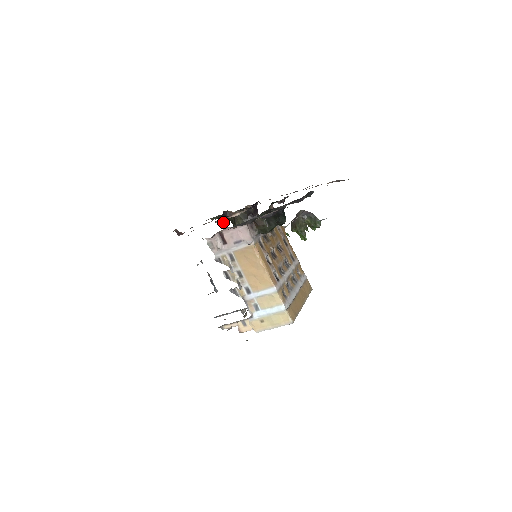
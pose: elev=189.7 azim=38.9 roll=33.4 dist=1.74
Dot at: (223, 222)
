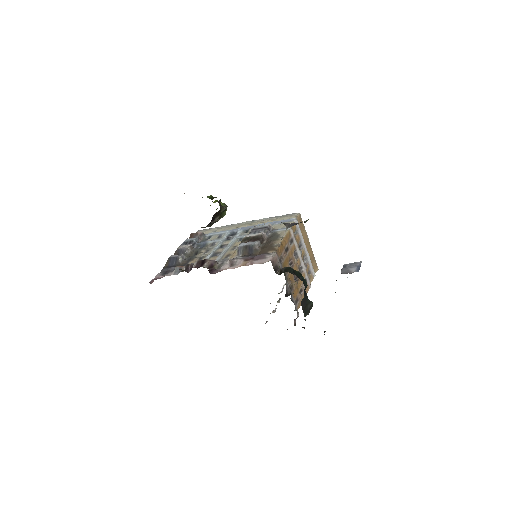
Dot at: occluded
